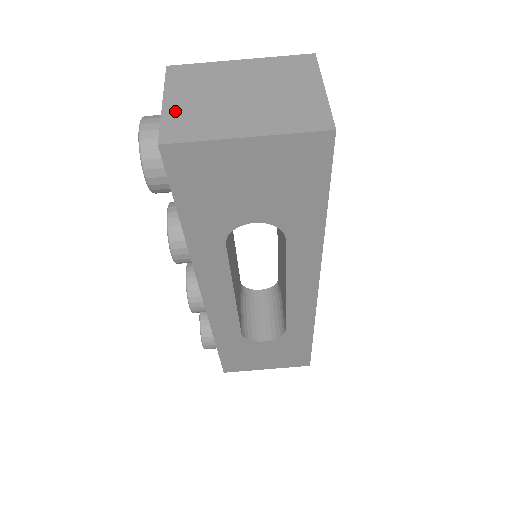
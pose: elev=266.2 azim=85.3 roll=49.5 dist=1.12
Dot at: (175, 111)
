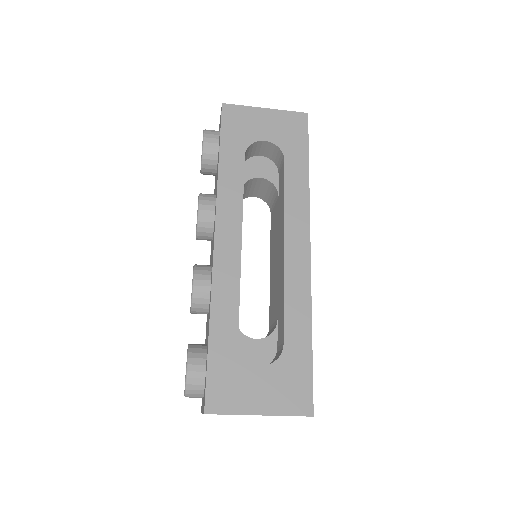
Dot at: occluded
